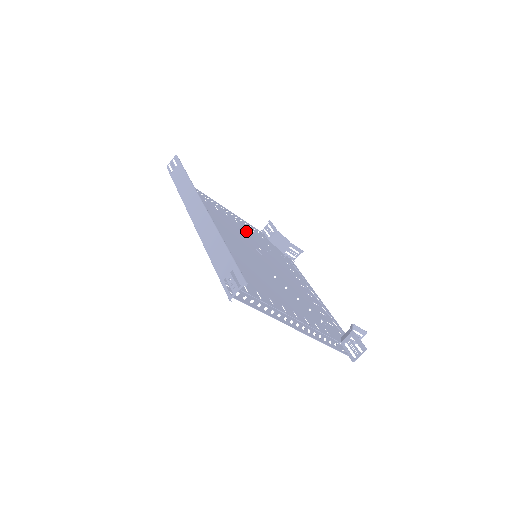
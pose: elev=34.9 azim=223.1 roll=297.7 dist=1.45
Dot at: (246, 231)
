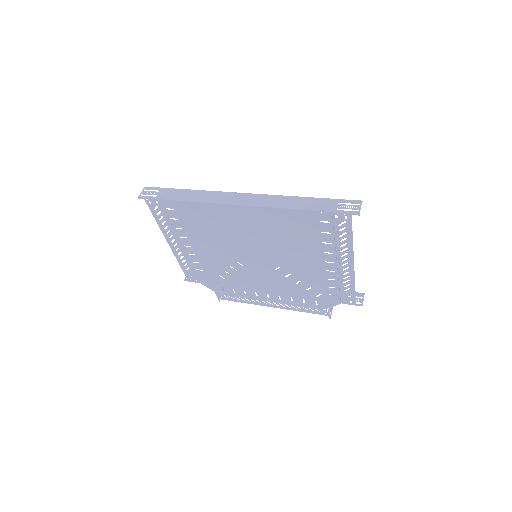
Dot at: (206, 260)
